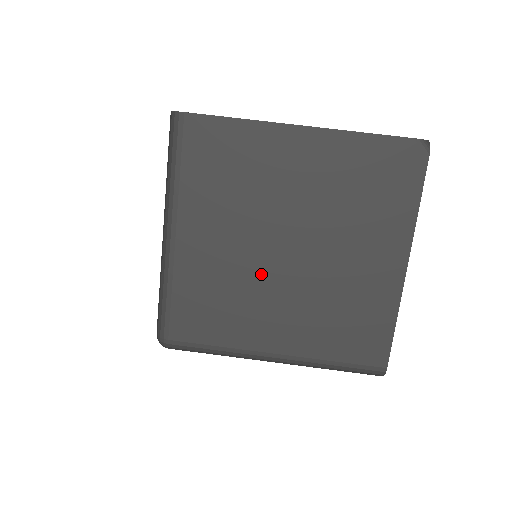
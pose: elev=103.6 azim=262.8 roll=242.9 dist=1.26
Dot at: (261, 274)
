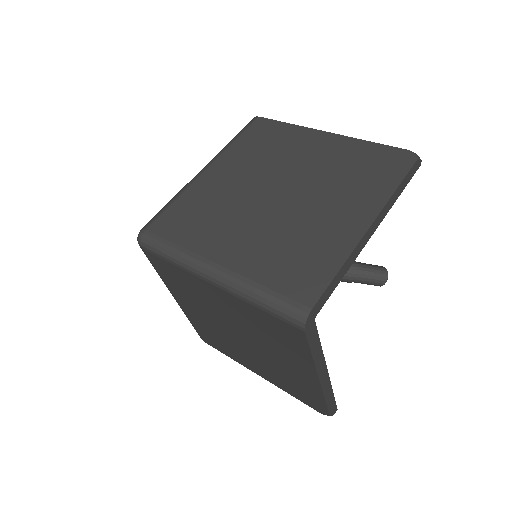
Dot at: (246, 204)
